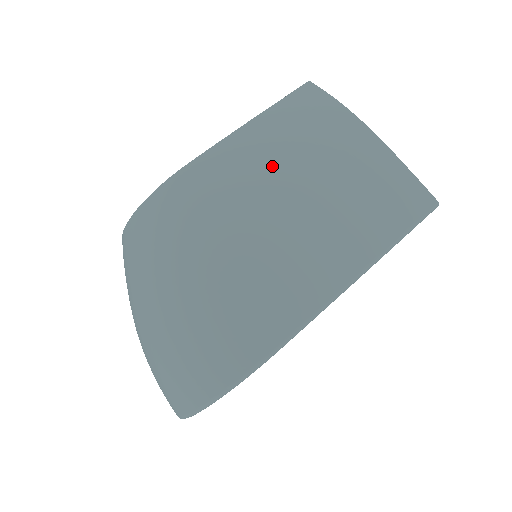
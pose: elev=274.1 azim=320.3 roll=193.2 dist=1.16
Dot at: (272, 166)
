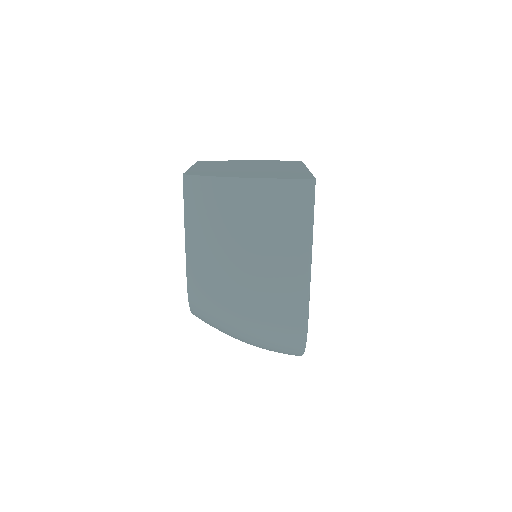
Dot at: (221, 251)
